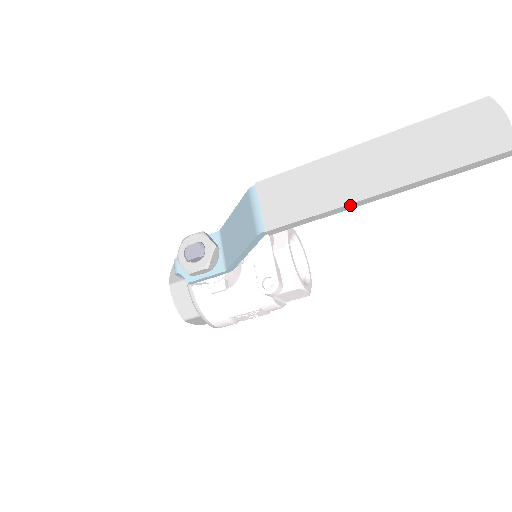
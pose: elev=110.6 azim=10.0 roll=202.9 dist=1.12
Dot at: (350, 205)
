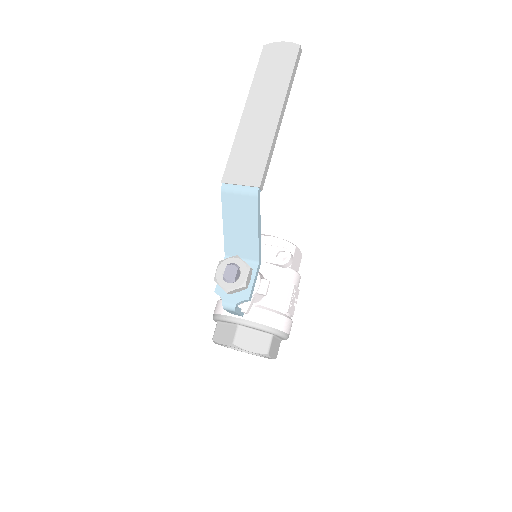
Dot at: (276, 131)
